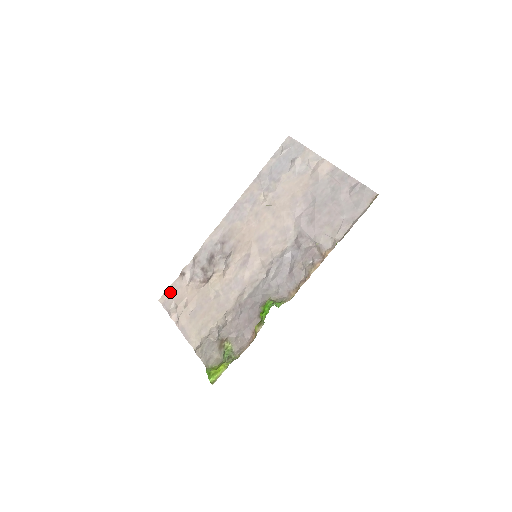
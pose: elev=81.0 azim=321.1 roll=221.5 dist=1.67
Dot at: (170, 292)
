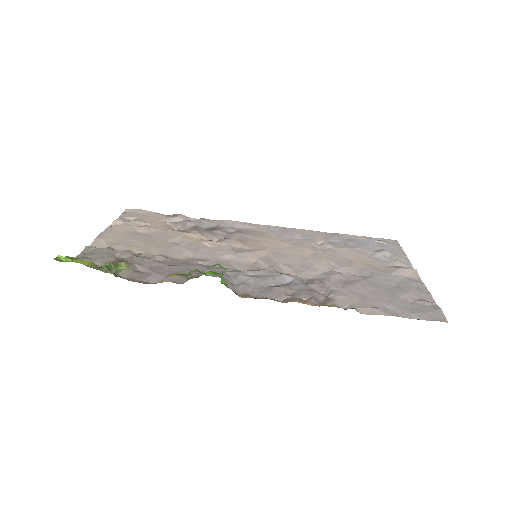
Dot at: (145, 213)
